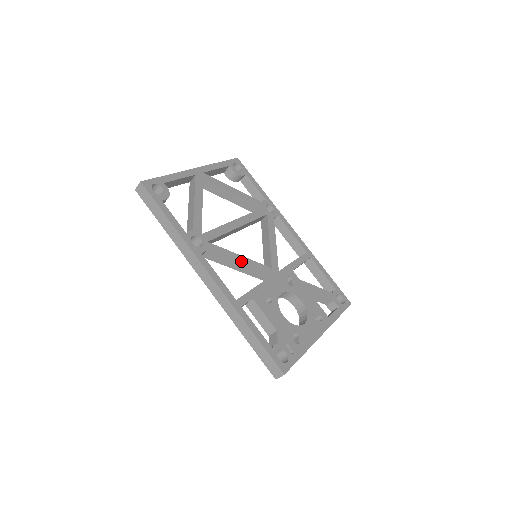
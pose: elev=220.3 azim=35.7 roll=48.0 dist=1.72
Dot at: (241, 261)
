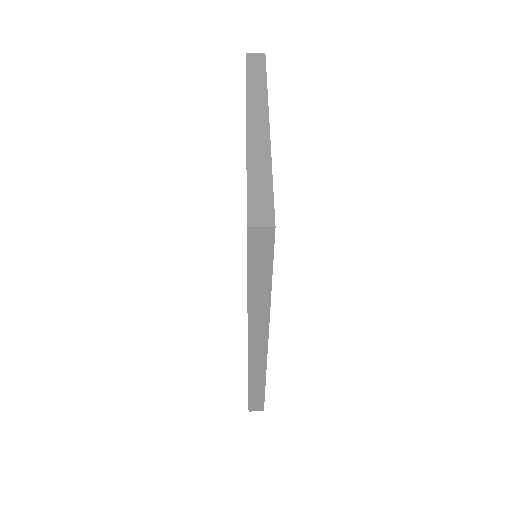
Dot at: occluded
